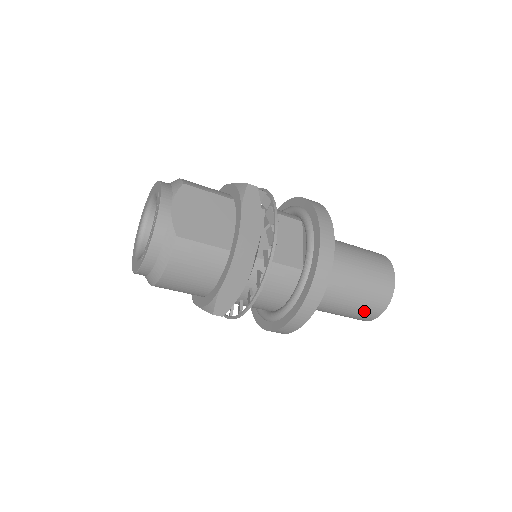
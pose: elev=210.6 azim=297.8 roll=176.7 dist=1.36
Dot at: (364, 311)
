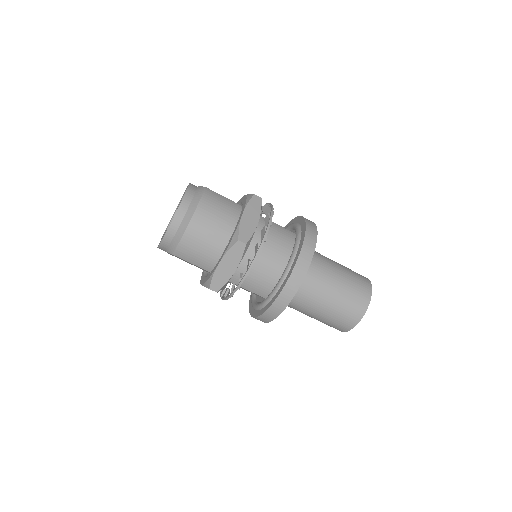
Dot at: (356, 292)
